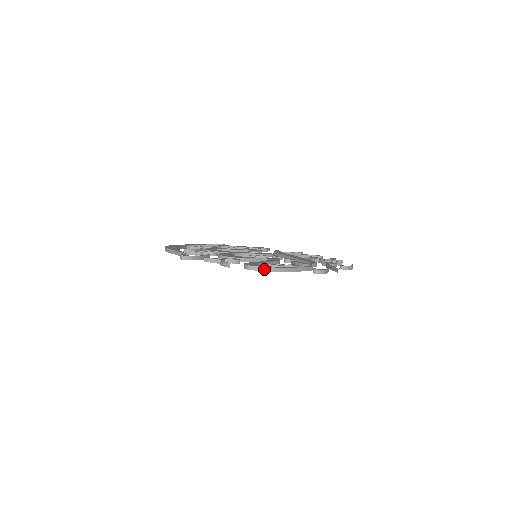
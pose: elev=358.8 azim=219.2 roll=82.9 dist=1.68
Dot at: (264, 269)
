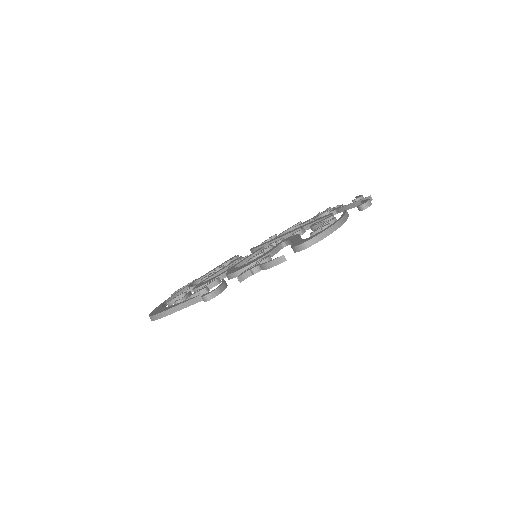
Dot at: (324, 234)
